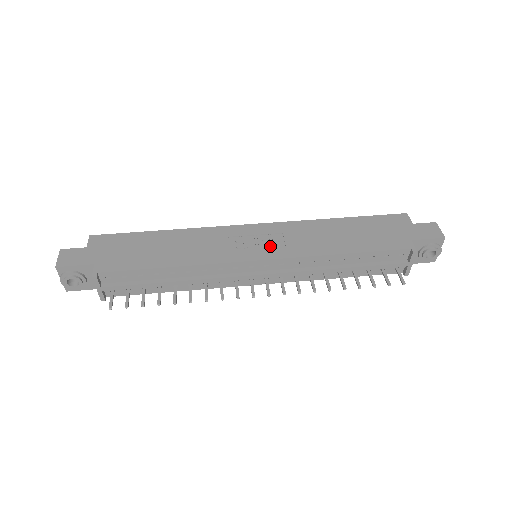
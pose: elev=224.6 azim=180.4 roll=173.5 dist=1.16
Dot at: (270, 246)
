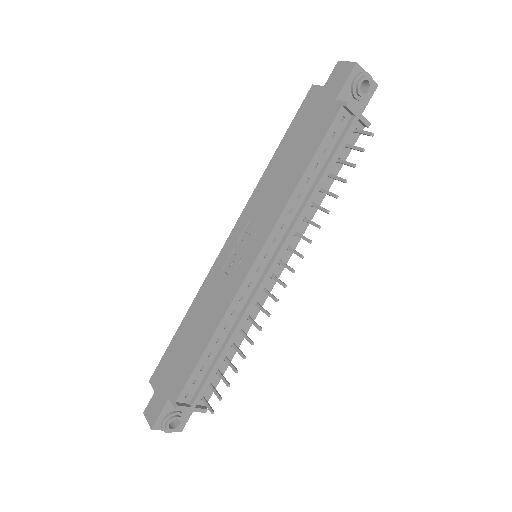
Dot at: (252, 239)
